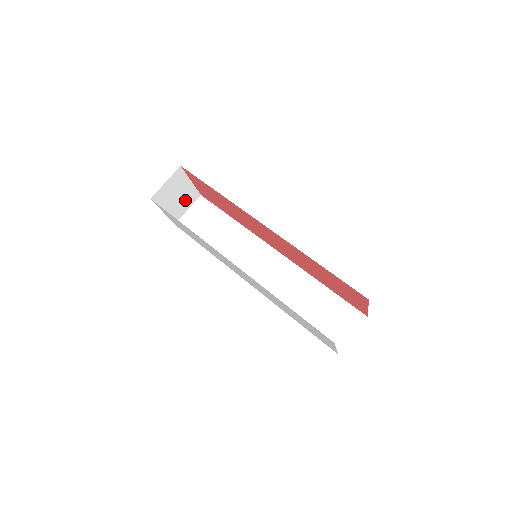
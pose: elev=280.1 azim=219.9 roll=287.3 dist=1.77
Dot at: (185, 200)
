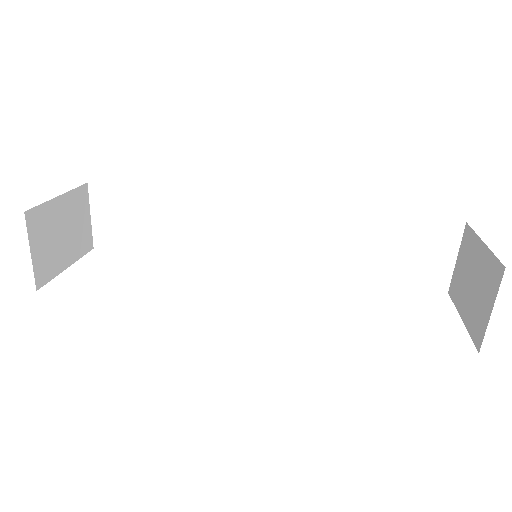
Dot at: (76, 217)
